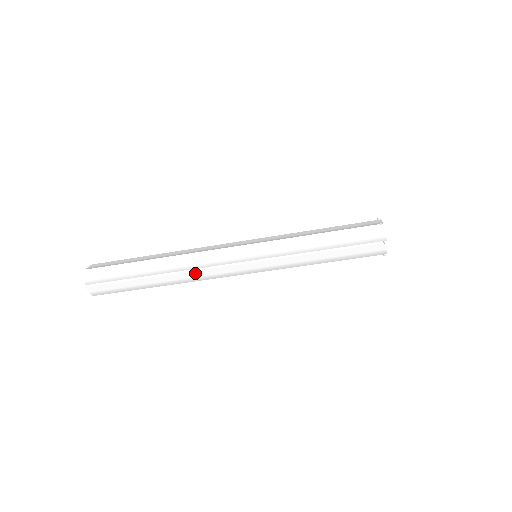
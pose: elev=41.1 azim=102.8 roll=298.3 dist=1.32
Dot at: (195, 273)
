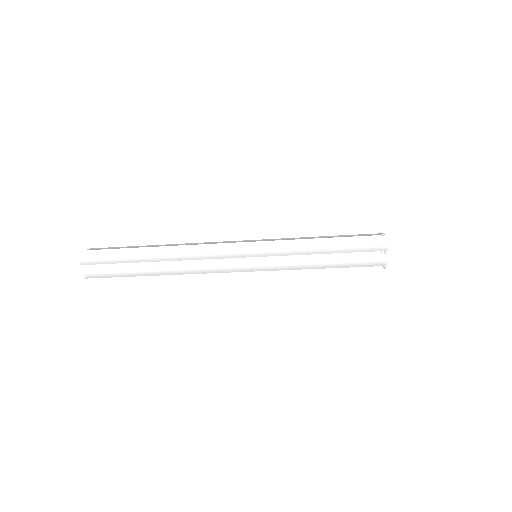
Dot at: occluded
